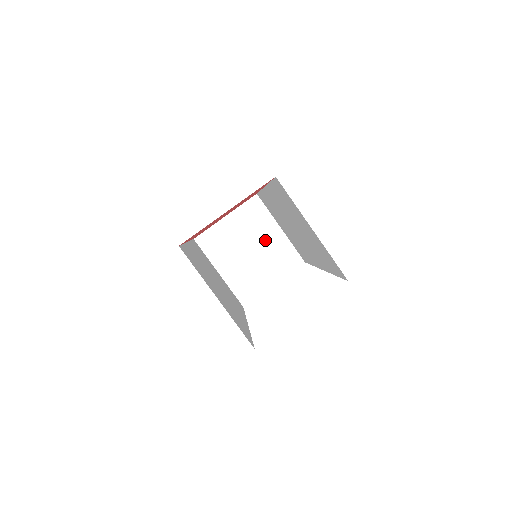
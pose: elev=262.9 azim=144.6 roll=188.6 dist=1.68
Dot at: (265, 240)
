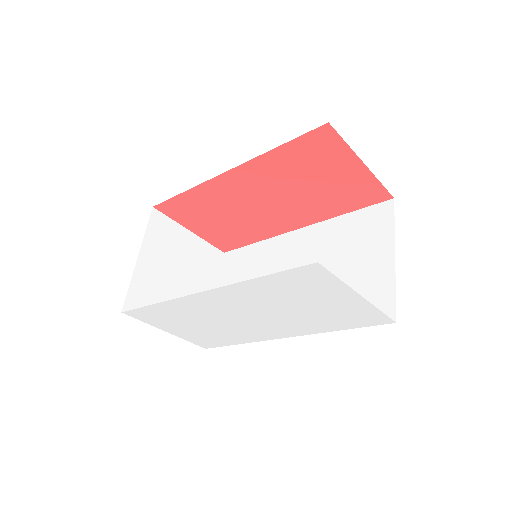
Dot at: (197, 288)
